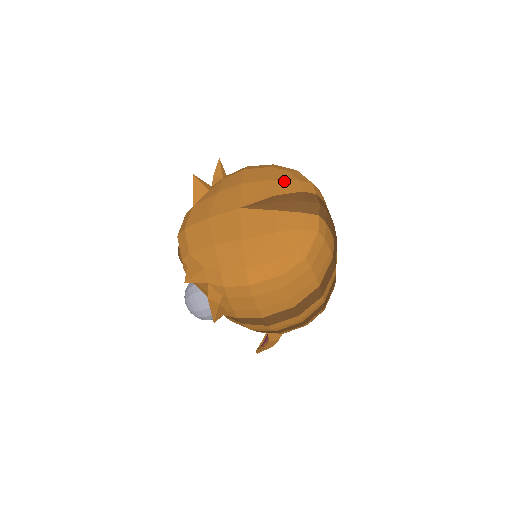
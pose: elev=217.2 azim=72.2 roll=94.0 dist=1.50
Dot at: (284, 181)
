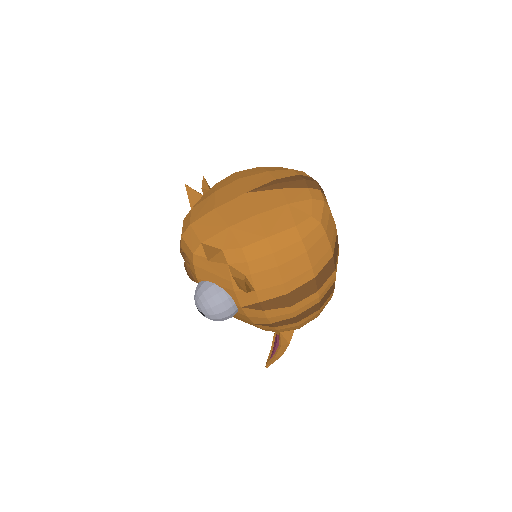
Dot at: (279, 171)
